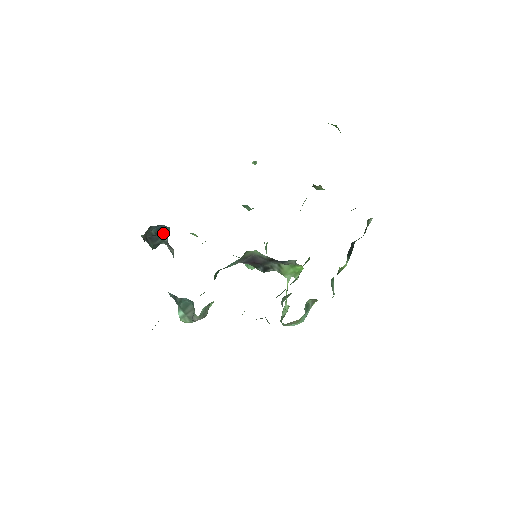
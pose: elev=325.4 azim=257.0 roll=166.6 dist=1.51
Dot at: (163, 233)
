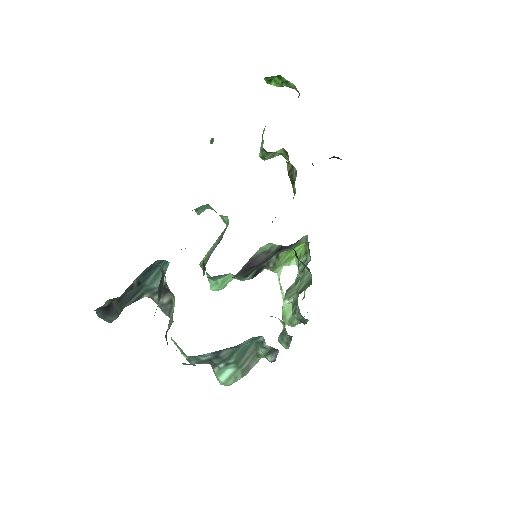
Dot at: (151, 276)
